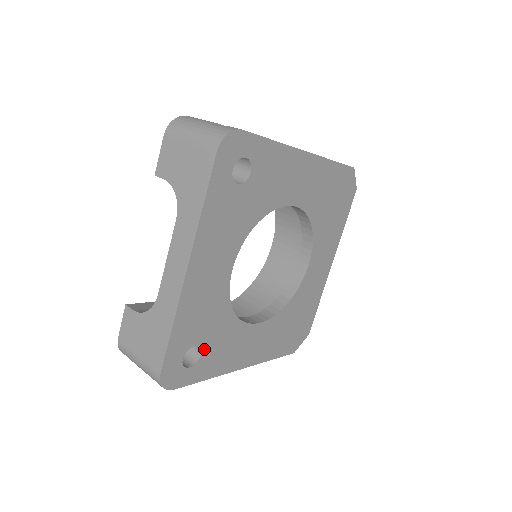
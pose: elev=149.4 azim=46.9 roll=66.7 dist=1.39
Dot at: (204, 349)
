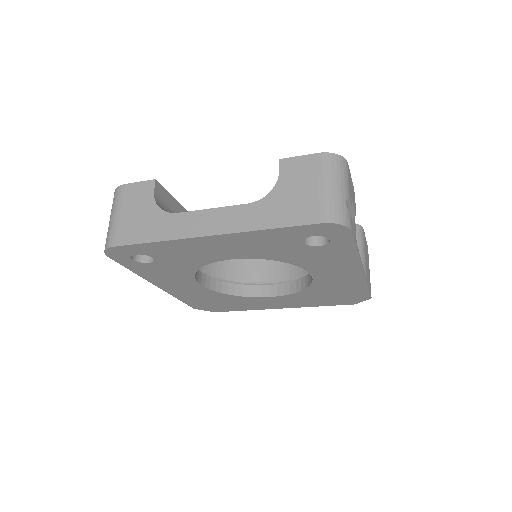
Dot at: (154, 263)
